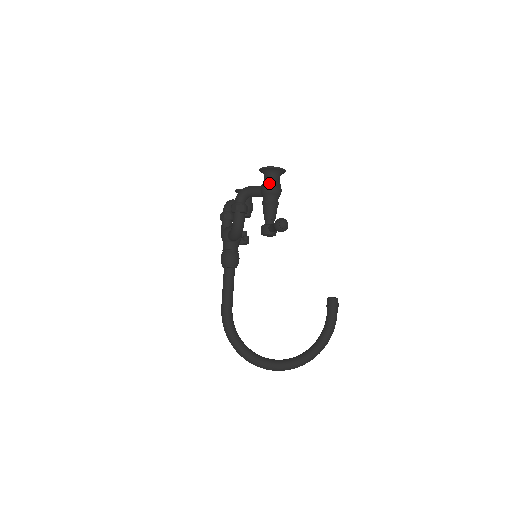
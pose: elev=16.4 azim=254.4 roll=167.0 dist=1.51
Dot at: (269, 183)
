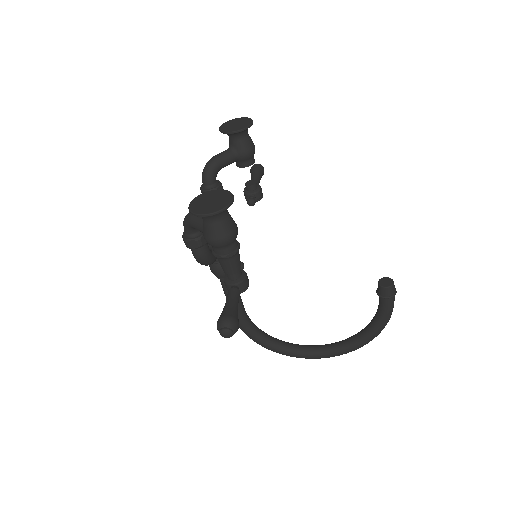
Dot at: (207, 233)
